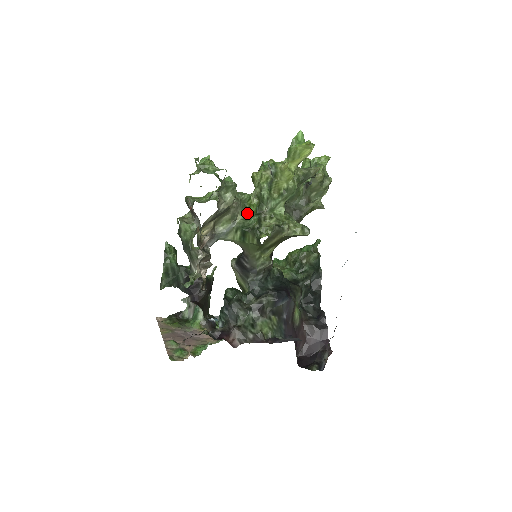
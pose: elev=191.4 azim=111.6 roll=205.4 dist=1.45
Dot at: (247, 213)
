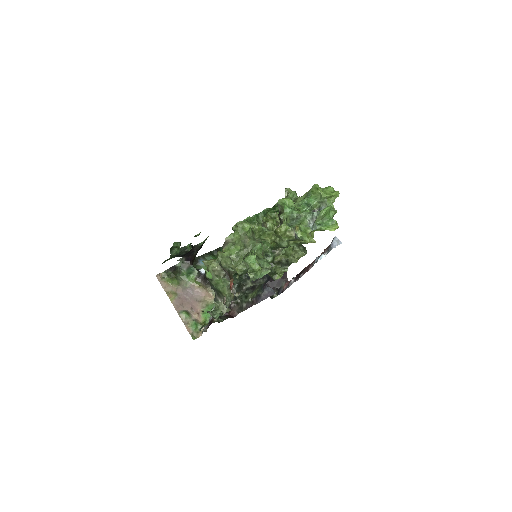
Dot at: (264, 252)
